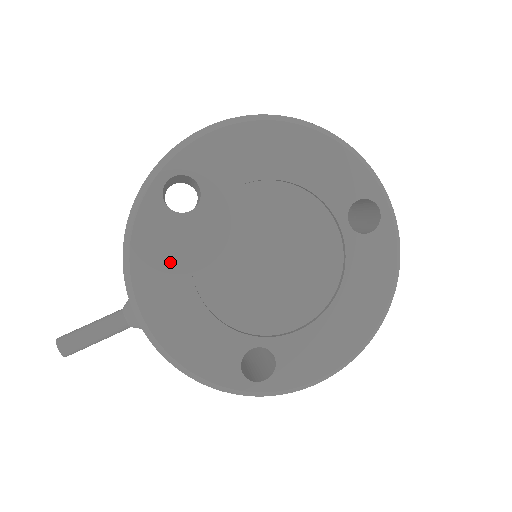
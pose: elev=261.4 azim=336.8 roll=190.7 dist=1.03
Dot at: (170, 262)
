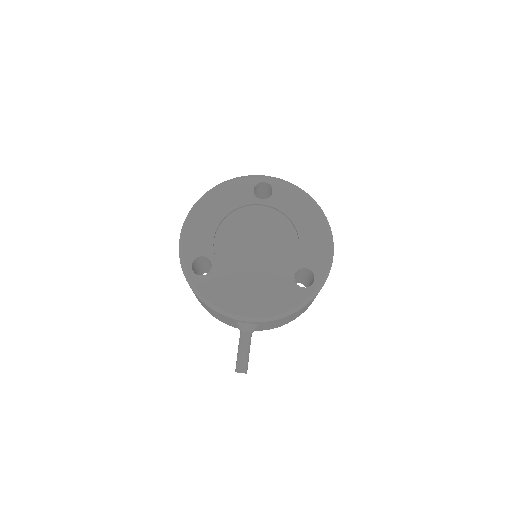
Dot at: (229, 289)
